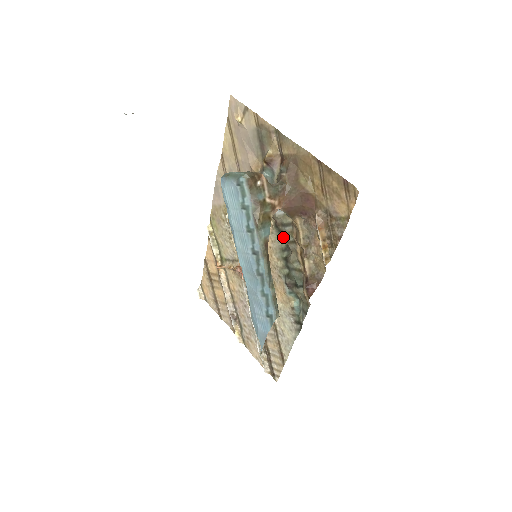
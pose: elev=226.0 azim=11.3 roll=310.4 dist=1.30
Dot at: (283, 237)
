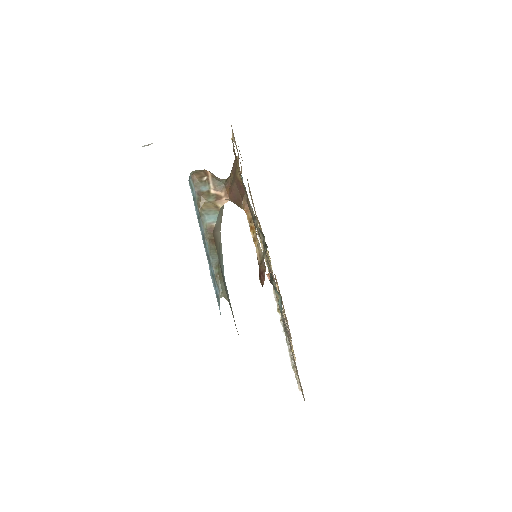
Dot at: (262, 233)
